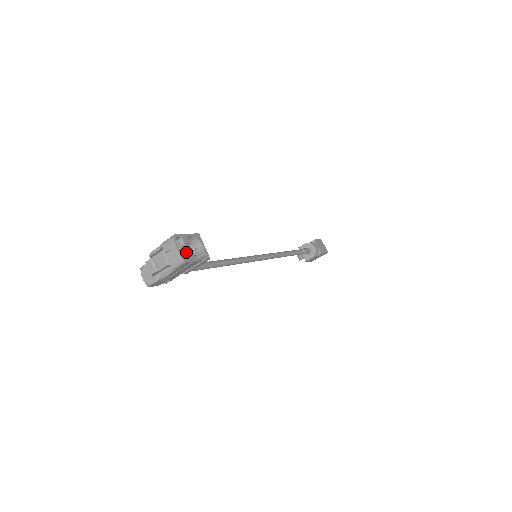
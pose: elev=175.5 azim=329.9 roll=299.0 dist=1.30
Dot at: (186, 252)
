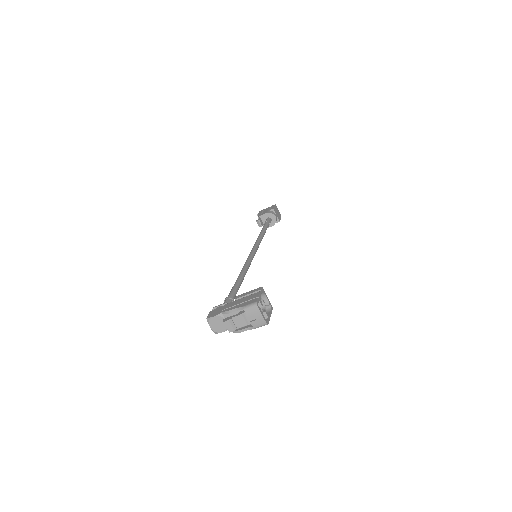
Dot at: (263, 313)
